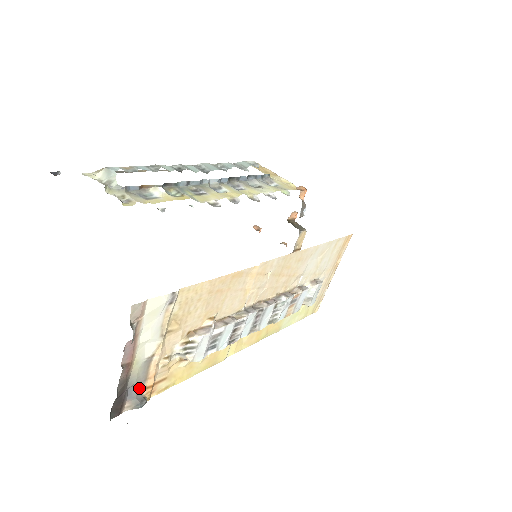
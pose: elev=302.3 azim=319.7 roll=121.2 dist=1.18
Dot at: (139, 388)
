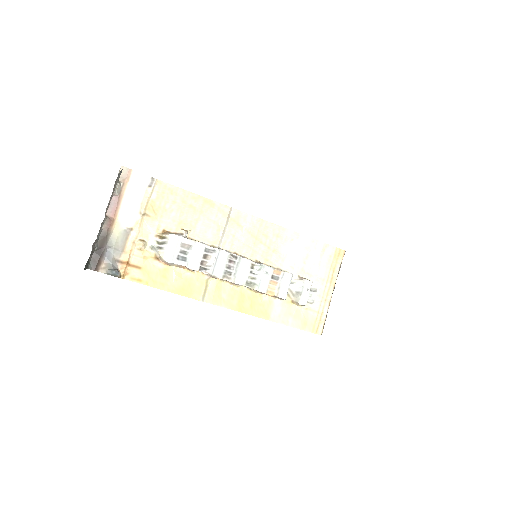
Dot at: (116, 257)
